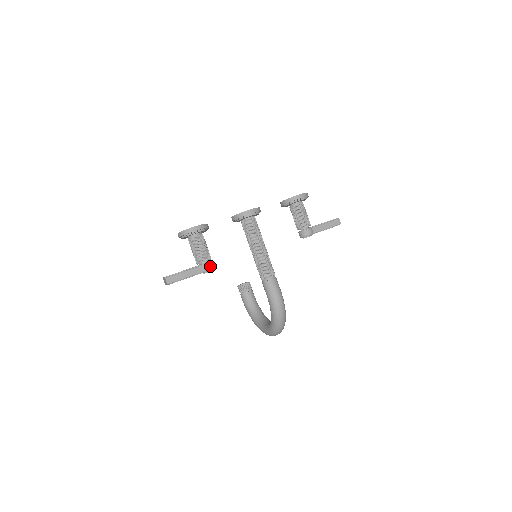
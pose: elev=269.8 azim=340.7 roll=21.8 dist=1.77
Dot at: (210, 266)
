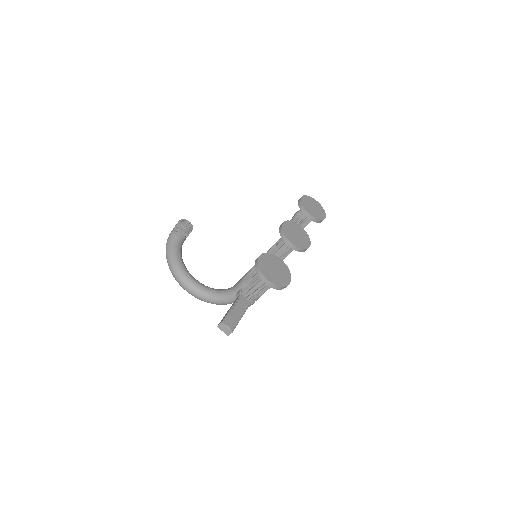
Dot at: (254, 302)
